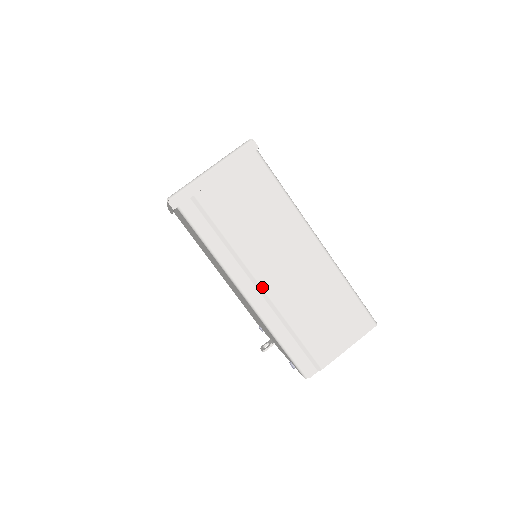
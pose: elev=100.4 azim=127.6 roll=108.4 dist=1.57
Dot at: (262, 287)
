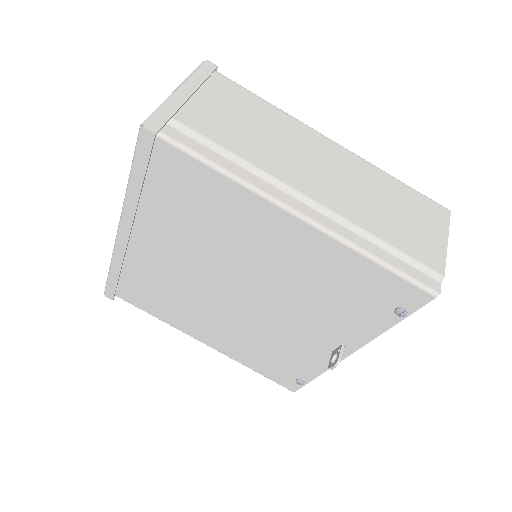
Dot at: (314, 200)
